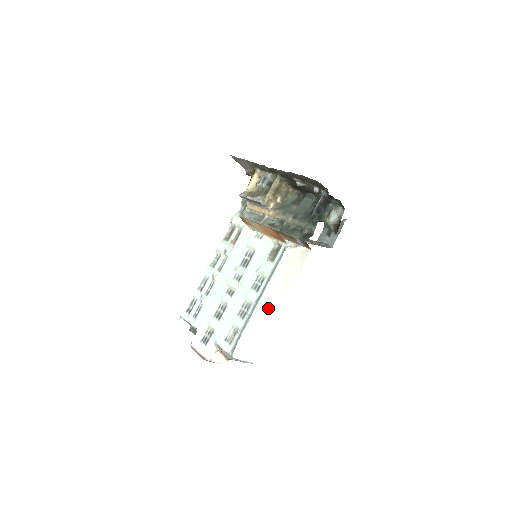
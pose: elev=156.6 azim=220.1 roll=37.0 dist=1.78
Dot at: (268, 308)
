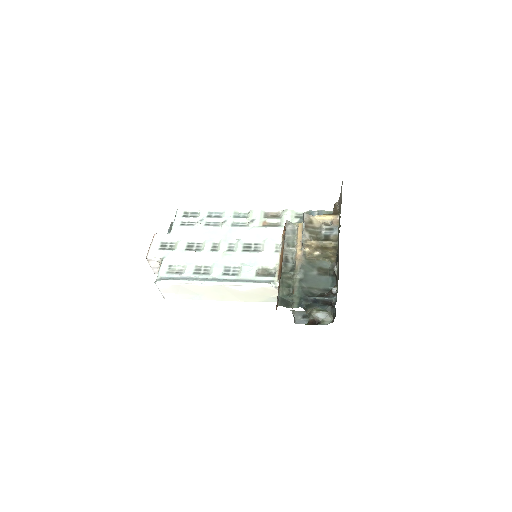
Dot at: (214, 291)
